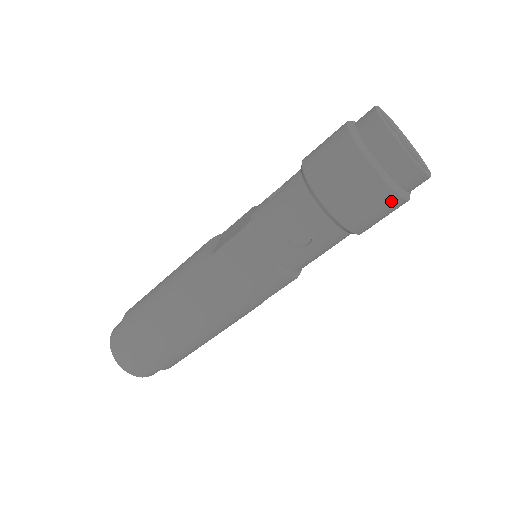
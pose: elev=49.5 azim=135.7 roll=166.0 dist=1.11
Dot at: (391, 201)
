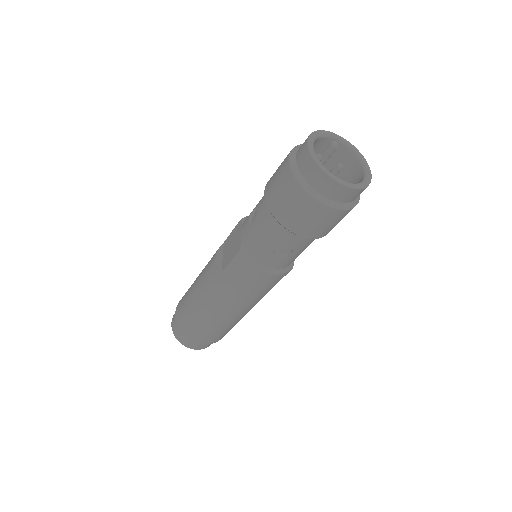
Dot at: (343, 214)
